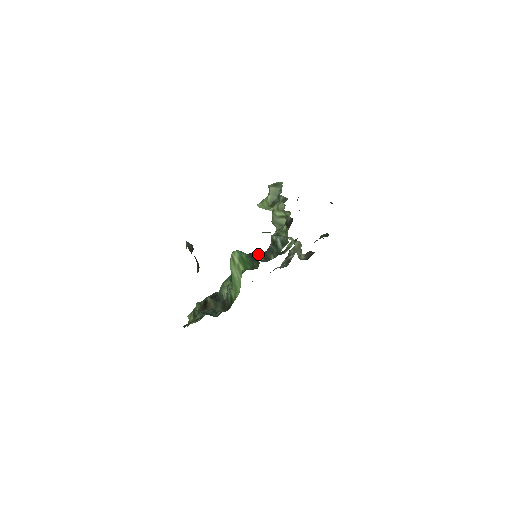
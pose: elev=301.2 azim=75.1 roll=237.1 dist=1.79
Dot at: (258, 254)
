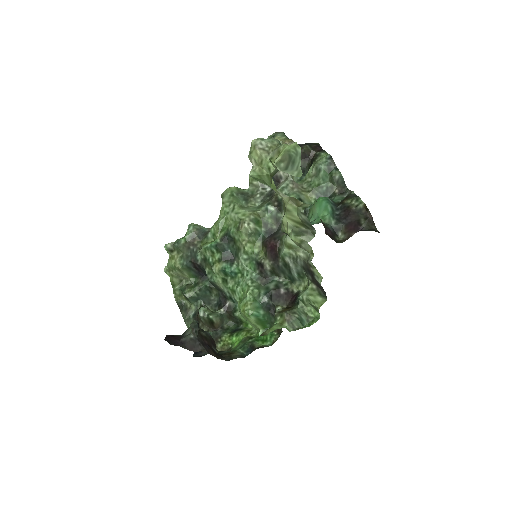
Dot at: (252, 232)
